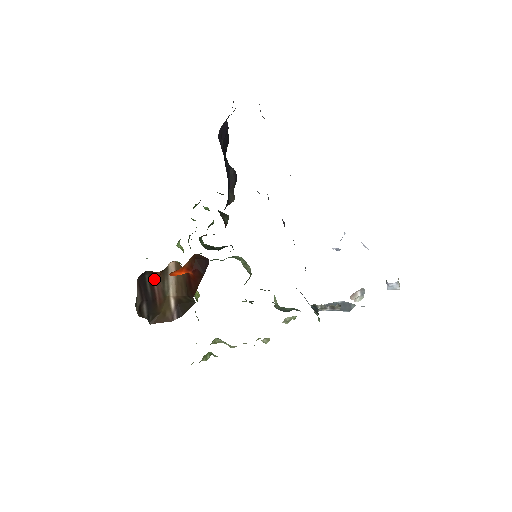
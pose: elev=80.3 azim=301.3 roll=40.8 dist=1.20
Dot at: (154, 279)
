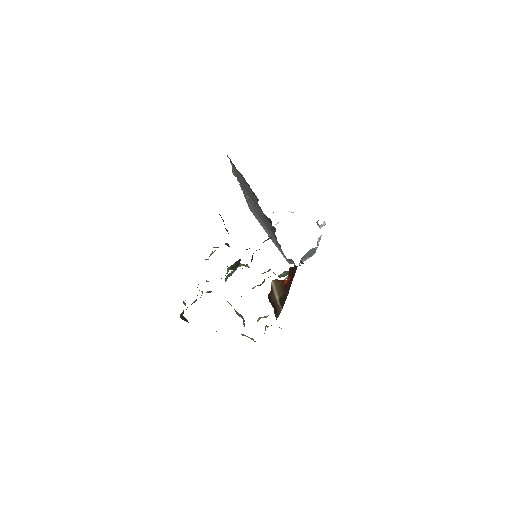
Dot at: (270, 295)
